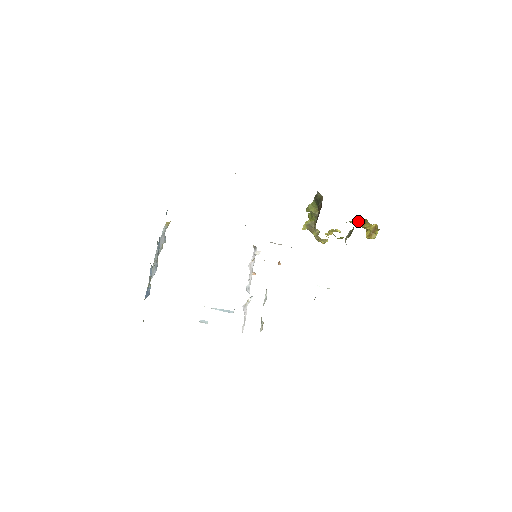
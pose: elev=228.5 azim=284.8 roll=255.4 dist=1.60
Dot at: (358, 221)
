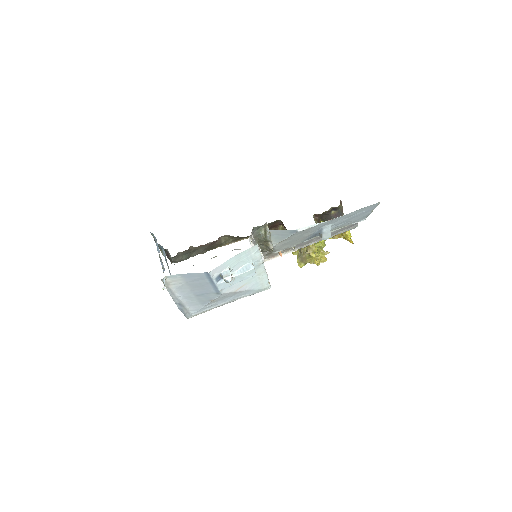
Dot at: occluded
